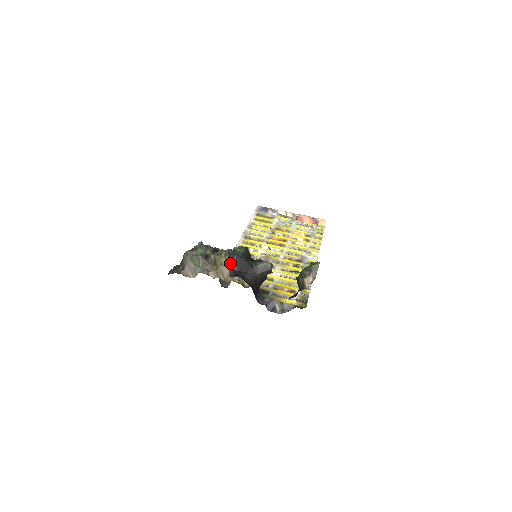
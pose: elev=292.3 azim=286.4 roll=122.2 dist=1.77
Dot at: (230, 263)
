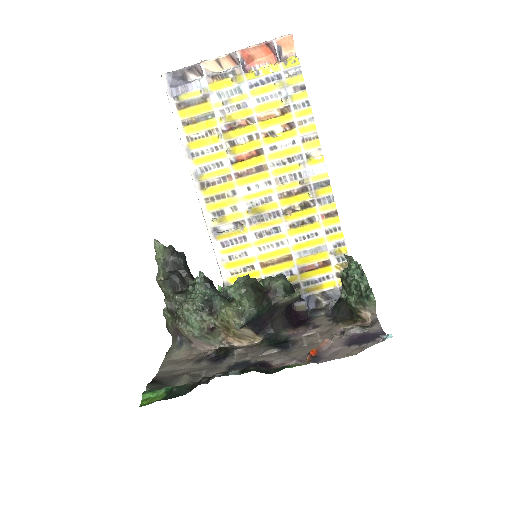
Dot at: (248, 328)
